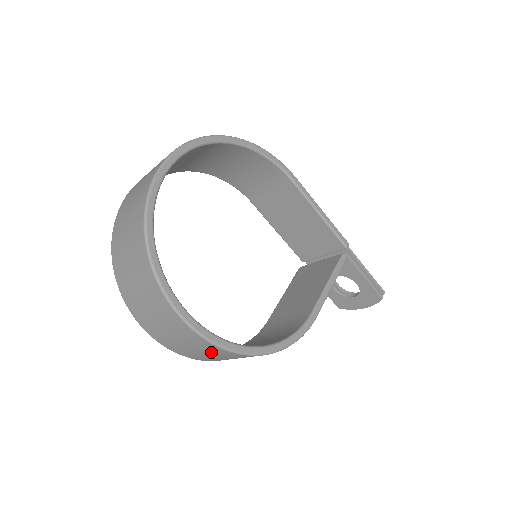
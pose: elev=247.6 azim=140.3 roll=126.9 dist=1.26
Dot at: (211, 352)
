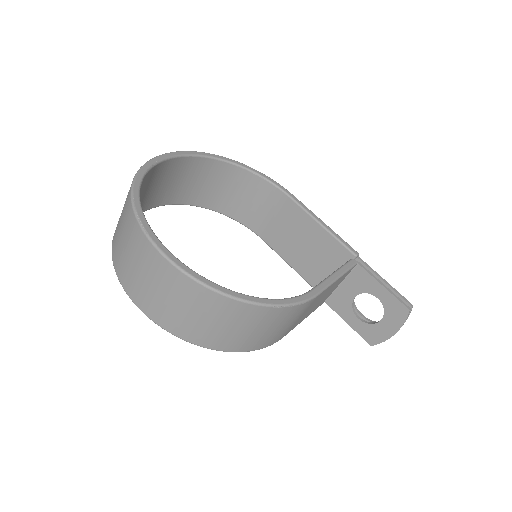
Dot at: (190, 300)
